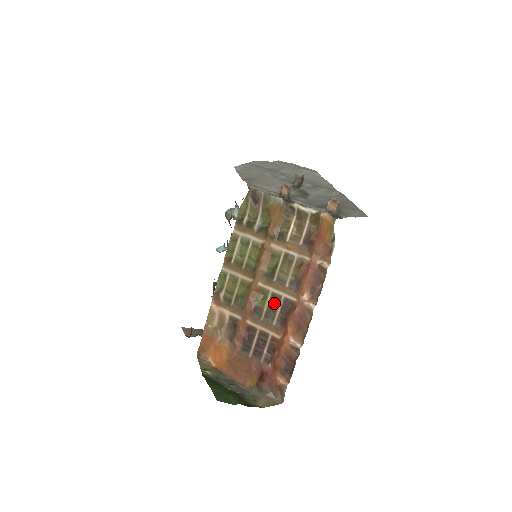
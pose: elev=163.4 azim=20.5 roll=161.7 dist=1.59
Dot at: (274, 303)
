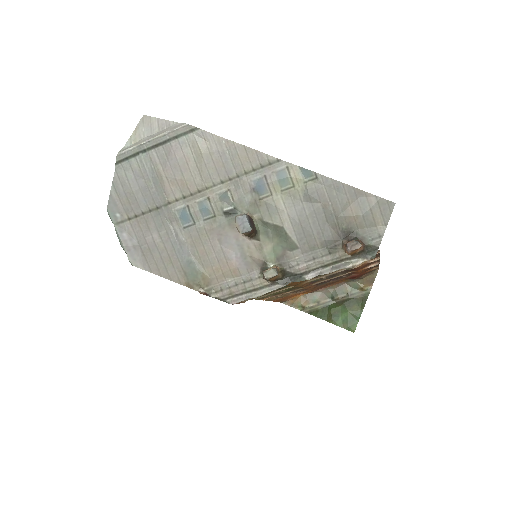
Dot at: occluded
